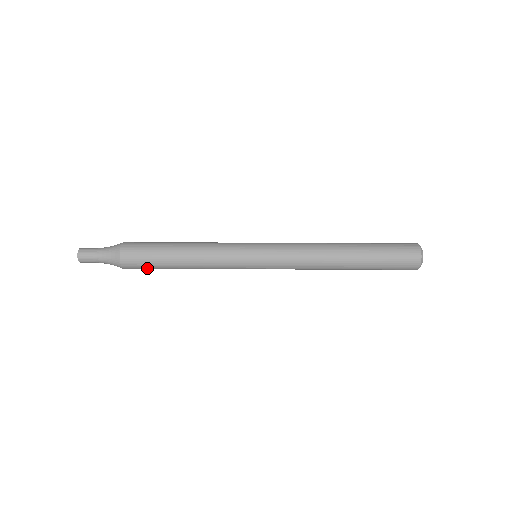
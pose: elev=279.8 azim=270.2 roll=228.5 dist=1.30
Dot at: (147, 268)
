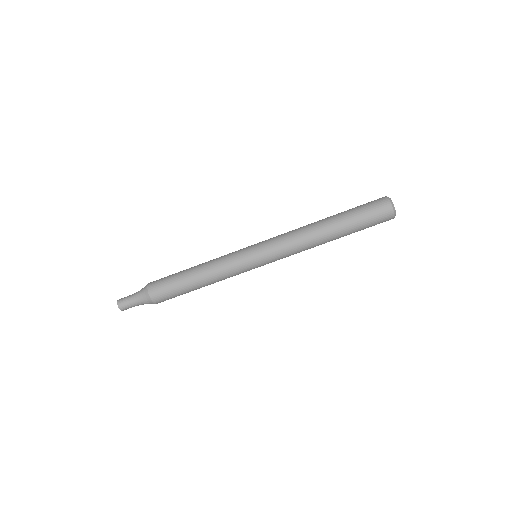
Dot at: (172, 296)
